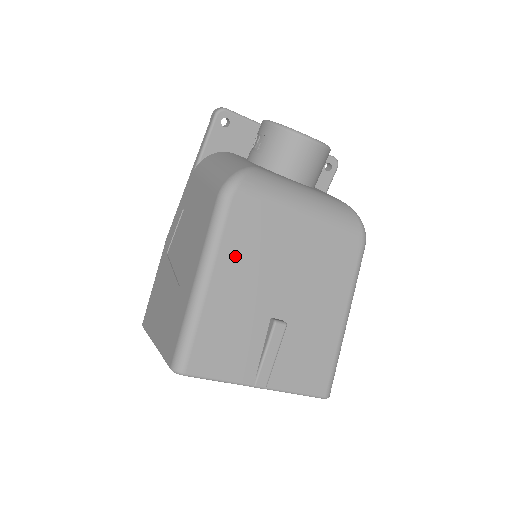
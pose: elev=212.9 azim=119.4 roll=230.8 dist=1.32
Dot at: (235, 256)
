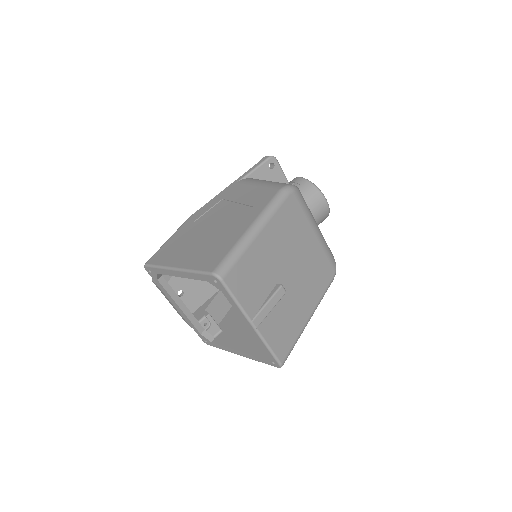
Dot at: (277, 229)
